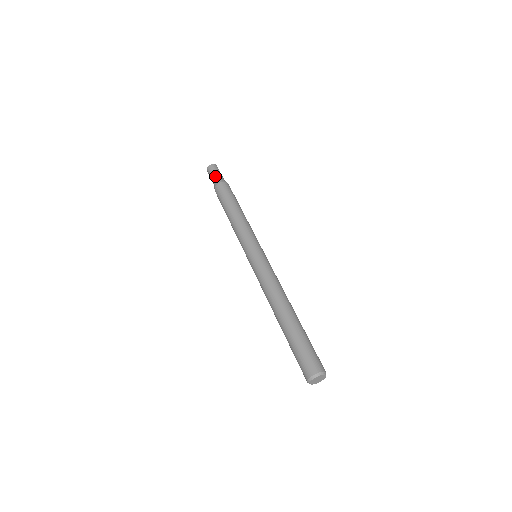
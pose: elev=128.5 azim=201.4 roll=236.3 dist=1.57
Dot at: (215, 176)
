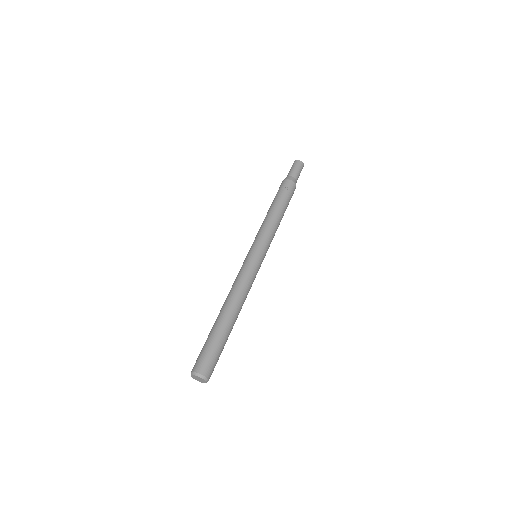
Dot at: (288, 173)
